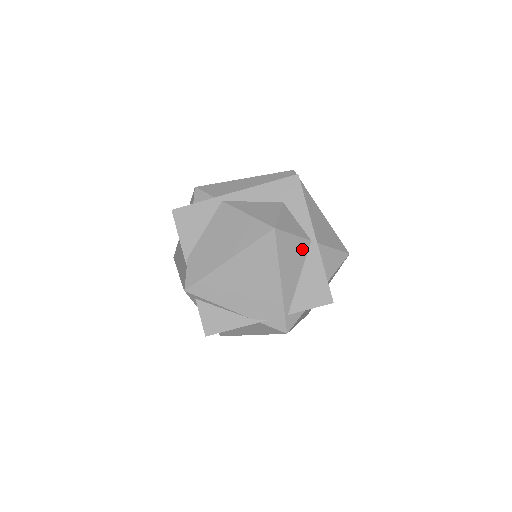
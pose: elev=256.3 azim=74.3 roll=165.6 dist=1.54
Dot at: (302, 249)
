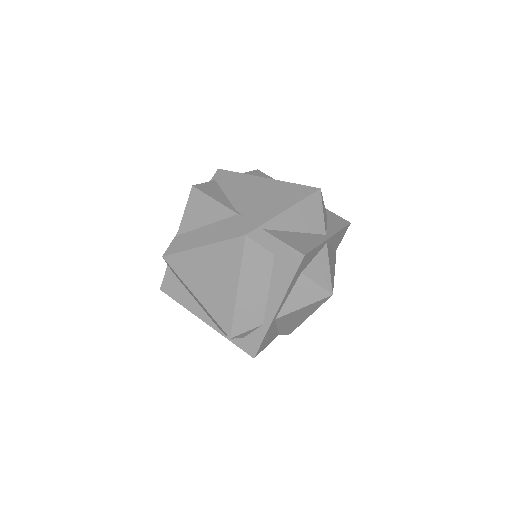
Dot at: (317, 226)
